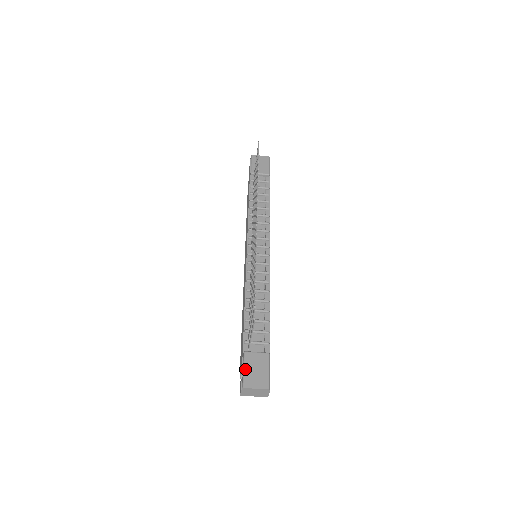
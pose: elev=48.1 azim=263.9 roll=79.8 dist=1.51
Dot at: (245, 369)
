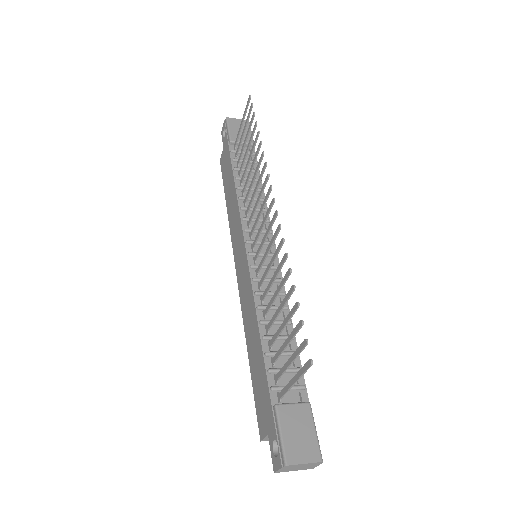
Dot at: (283, 434)
